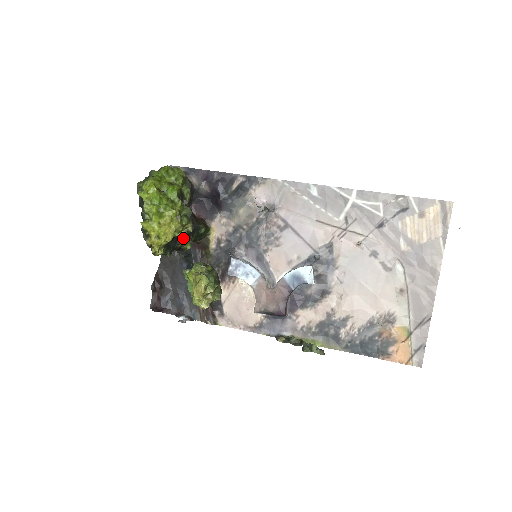
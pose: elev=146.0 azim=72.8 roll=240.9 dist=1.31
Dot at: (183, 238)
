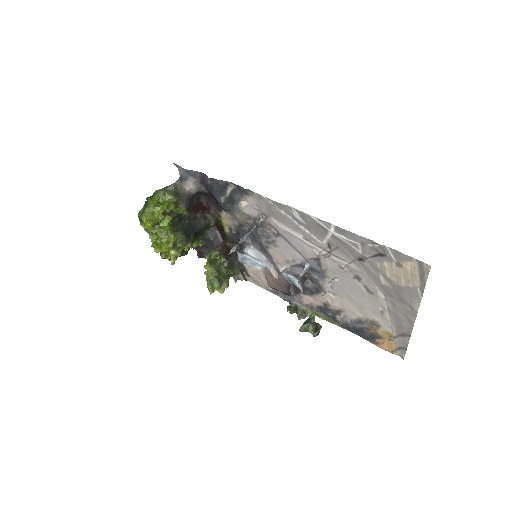
Dot at: occluded
